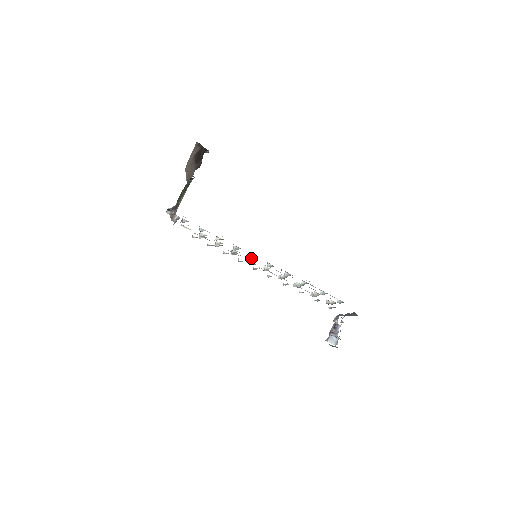
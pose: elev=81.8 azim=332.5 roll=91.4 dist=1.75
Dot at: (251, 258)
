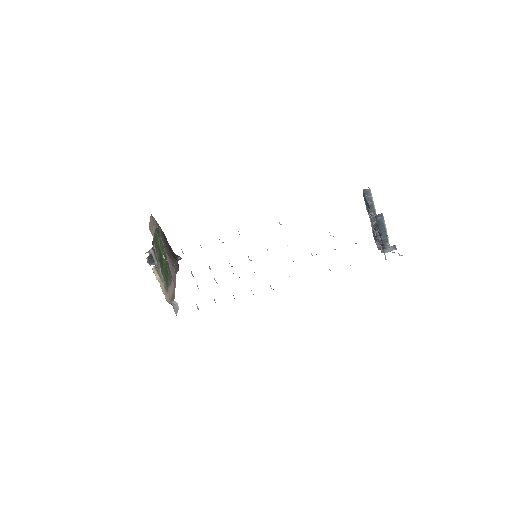
Dot at: occluded
